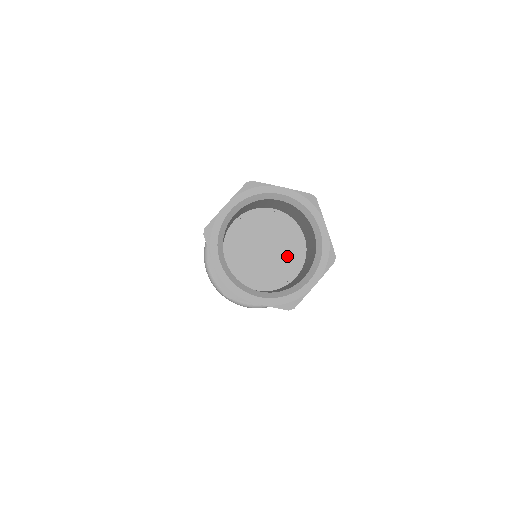
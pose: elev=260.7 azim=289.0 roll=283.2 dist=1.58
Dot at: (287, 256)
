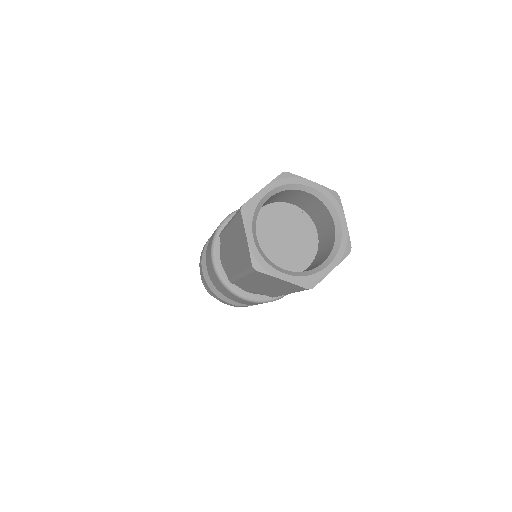
Dot at: (301, 248)
